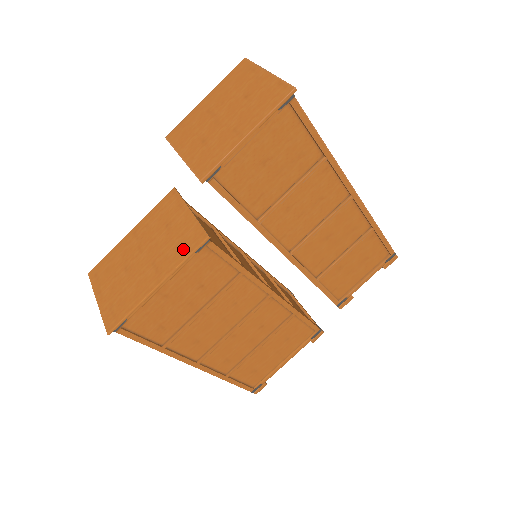
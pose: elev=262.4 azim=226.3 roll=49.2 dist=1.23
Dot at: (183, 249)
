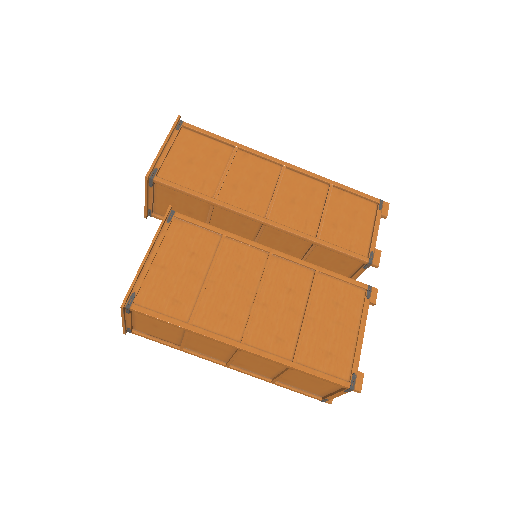
Dot at: occluded
